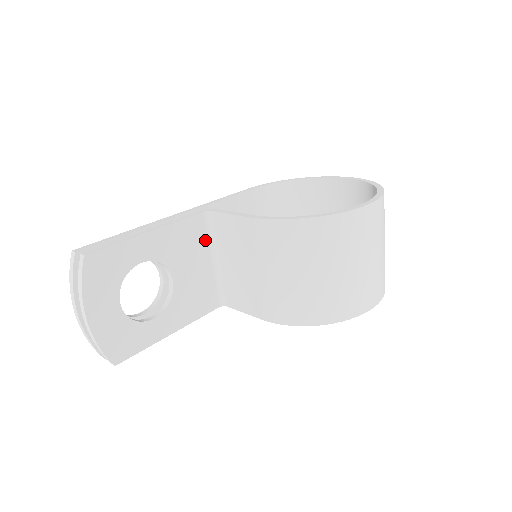
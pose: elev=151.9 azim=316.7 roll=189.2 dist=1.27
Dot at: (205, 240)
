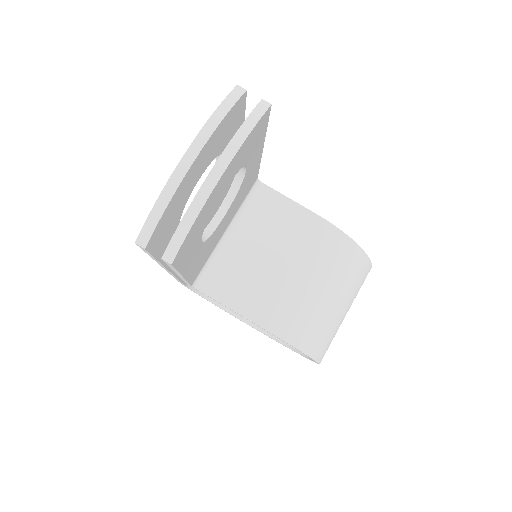
Dot at: (240, 204)
